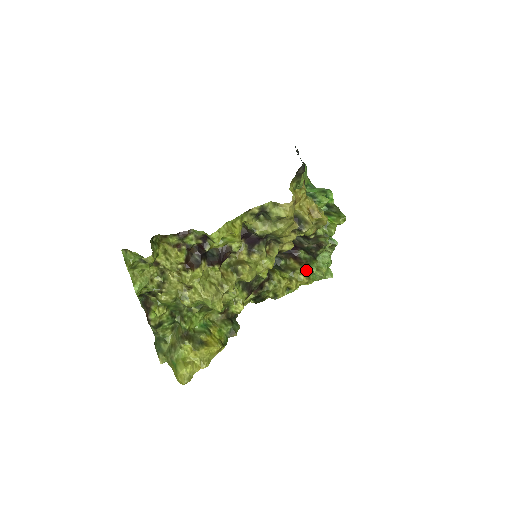
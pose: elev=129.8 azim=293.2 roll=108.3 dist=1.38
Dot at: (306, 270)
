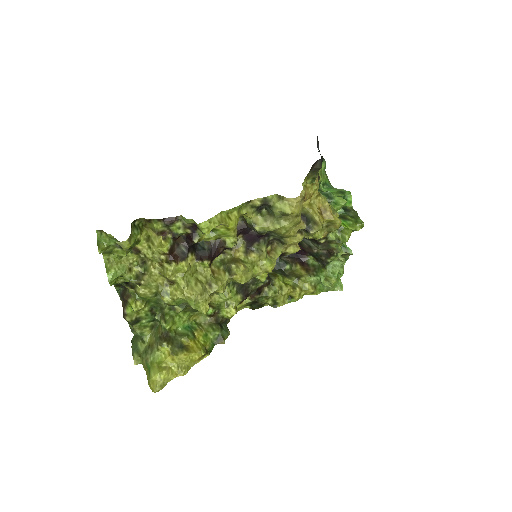
Dot at: (313, 278)
